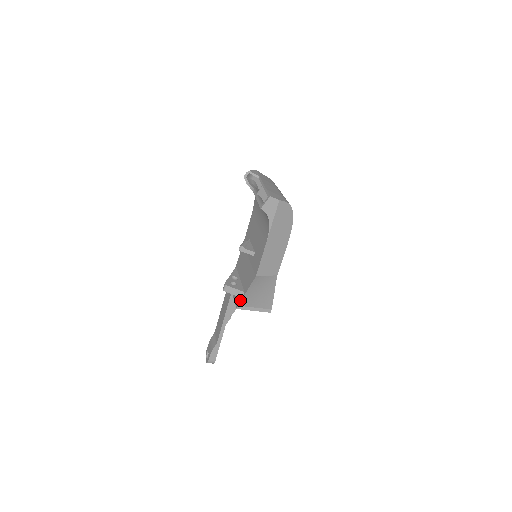
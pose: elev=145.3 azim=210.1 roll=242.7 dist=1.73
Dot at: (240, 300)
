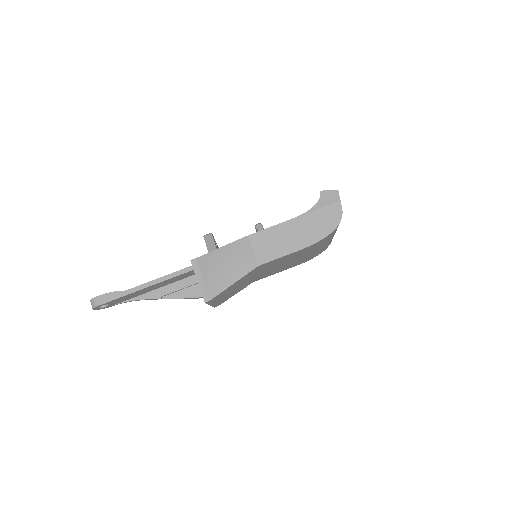
Dot at: (204, 254)
